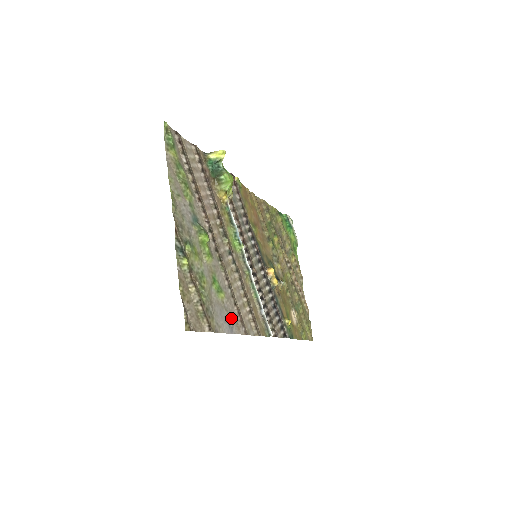
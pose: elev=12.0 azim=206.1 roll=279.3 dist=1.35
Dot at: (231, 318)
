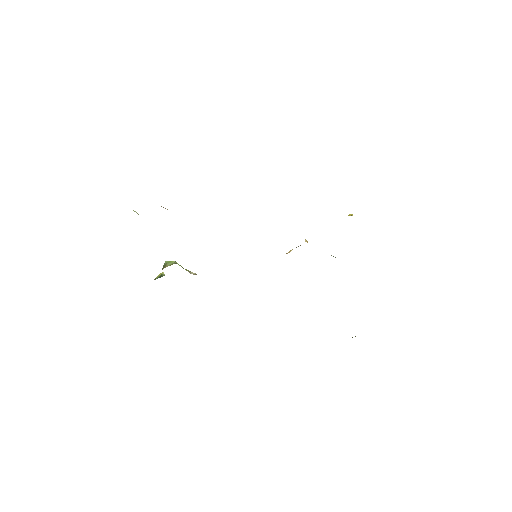
Dot at: occluded
